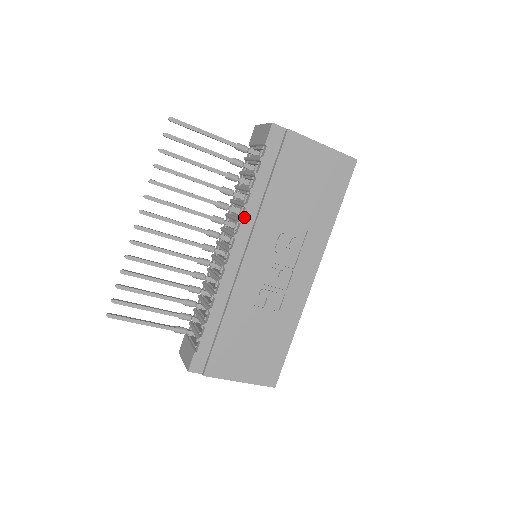
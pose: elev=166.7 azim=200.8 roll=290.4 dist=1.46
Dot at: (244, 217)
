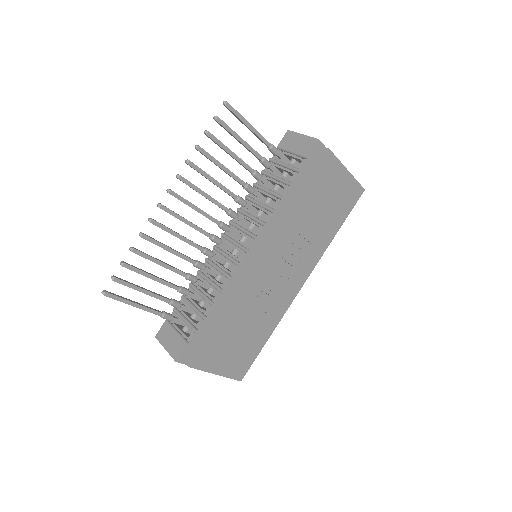
Dot at: (269, 221)
